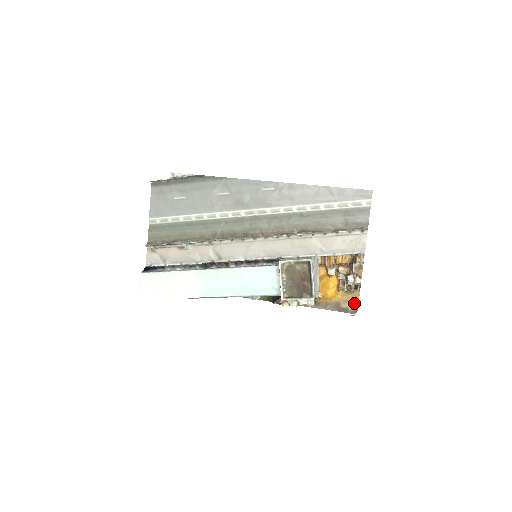
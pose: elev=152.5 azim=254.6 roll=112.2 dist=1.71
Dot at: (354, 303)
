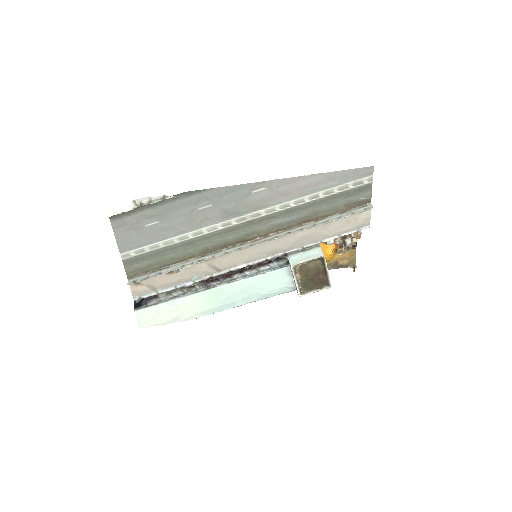
Dot at: (351, 258)
